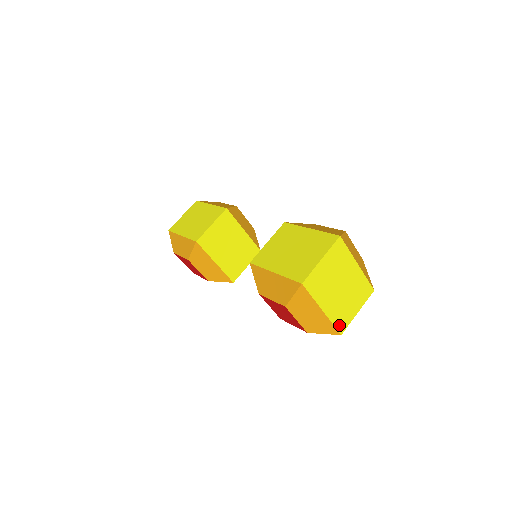
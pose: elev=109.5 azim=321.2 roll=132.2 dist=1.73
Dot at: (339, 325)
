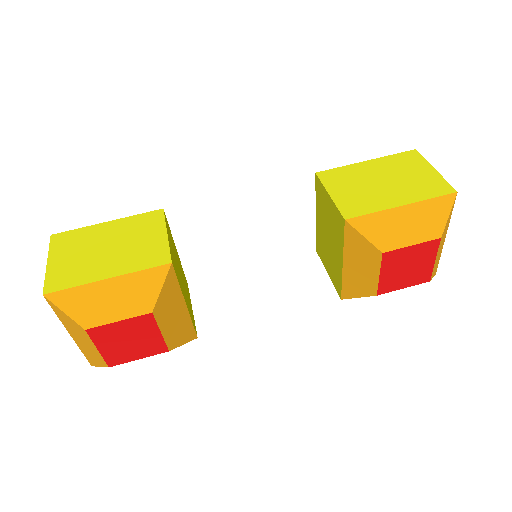
Dot at: occluded
